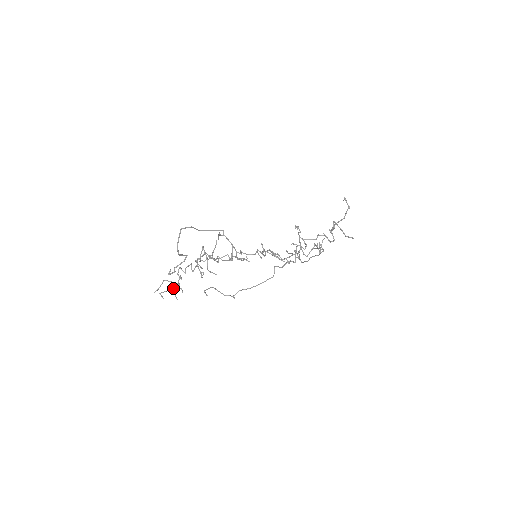
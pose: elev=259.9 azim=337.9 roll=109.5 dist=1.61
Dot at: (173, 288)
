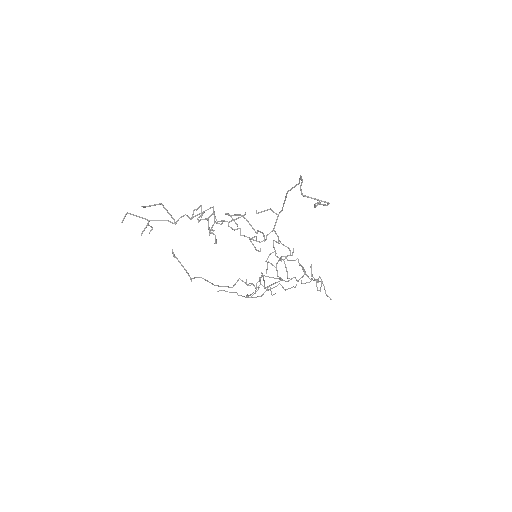
Dot at: (156, 220)
